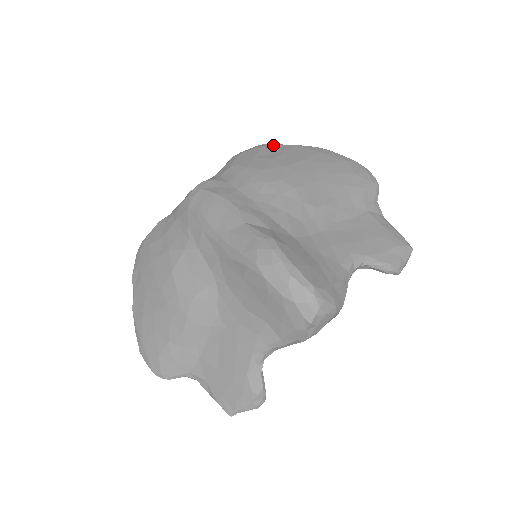
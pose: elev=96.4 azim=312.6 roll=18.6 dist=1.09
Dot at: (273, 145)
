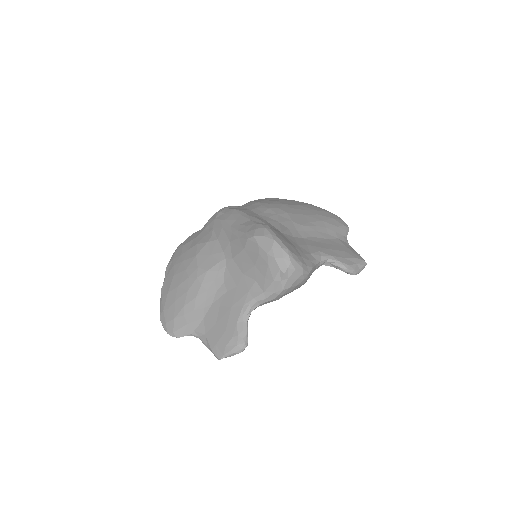
Dot at: occluded
